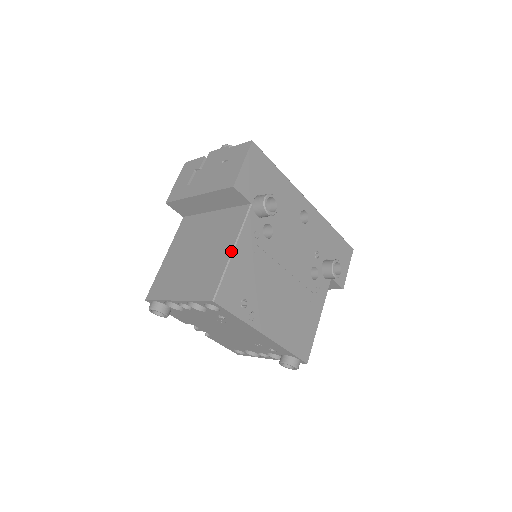
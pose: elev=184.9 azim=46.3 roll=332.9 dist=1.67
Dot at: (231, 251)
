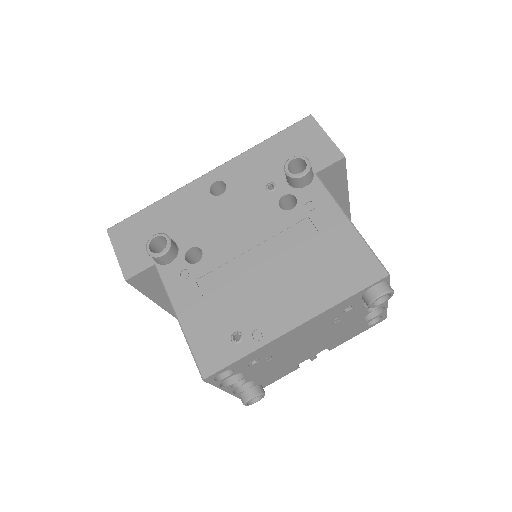
Dot at: occluded
